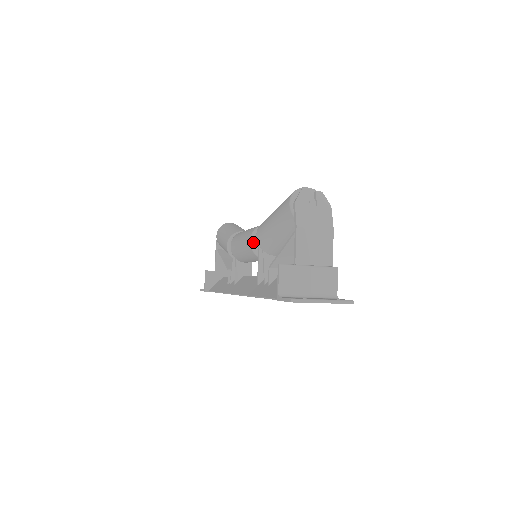
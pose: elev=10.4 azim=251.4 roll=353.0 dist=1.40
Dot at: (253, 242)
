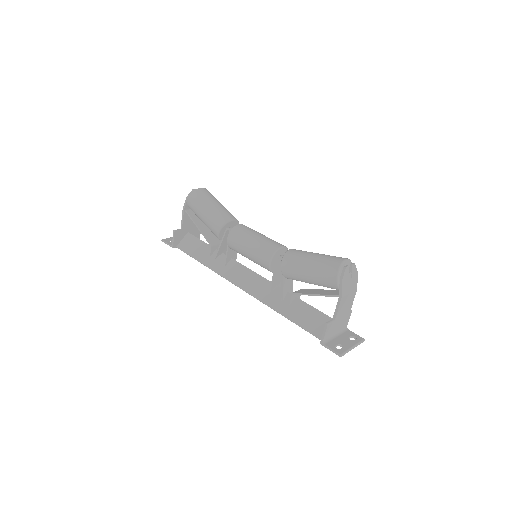
Dot at: (271, 264)
